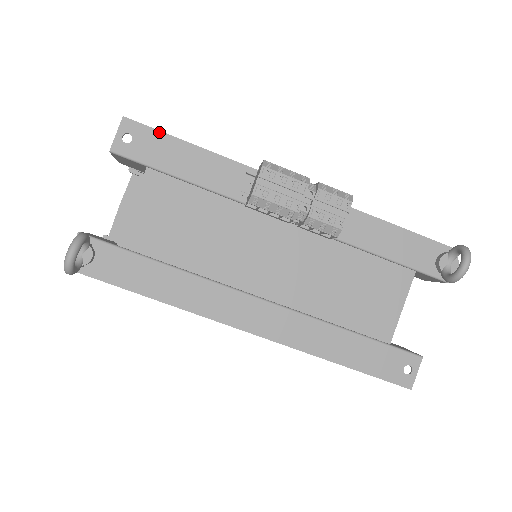
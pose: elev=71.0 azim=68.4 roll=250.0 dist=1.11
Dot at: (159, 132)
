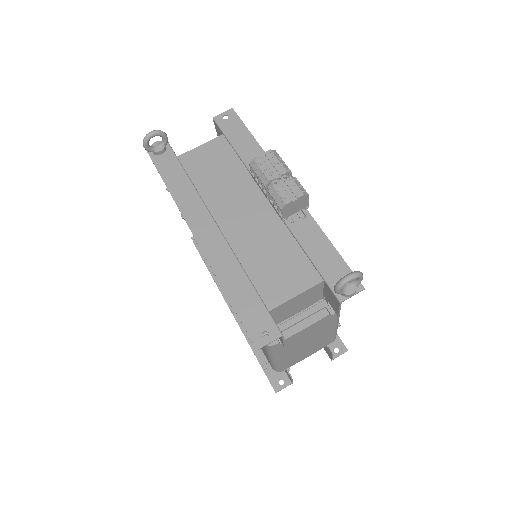
Dot at: (242, 123)
